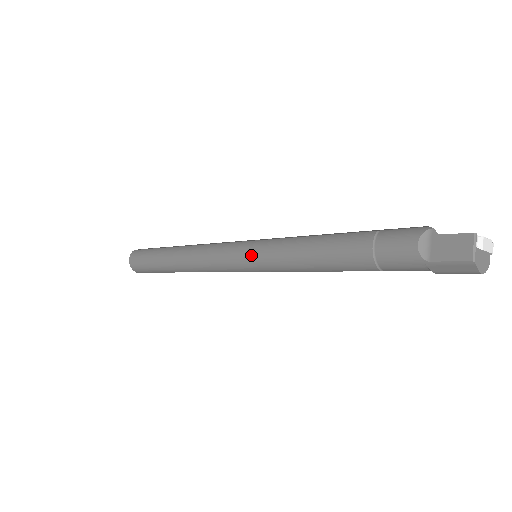
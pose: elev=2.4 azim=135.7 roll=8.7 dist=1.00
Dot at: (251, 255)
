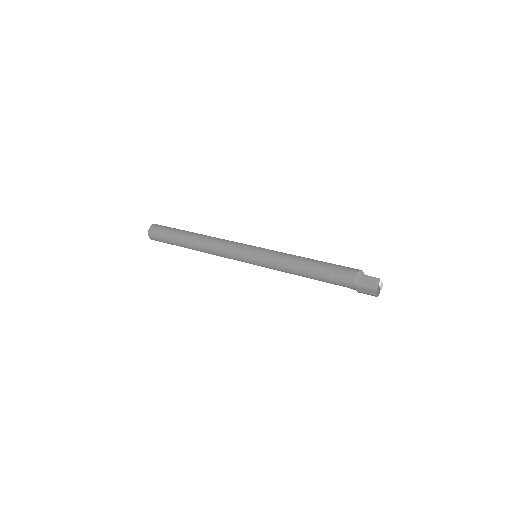
Dot at: (258, 255)
